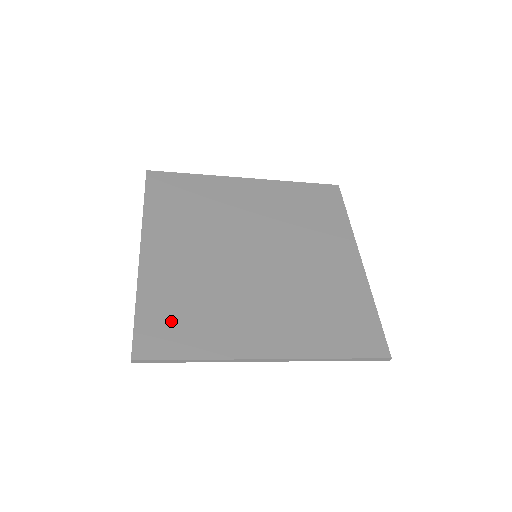
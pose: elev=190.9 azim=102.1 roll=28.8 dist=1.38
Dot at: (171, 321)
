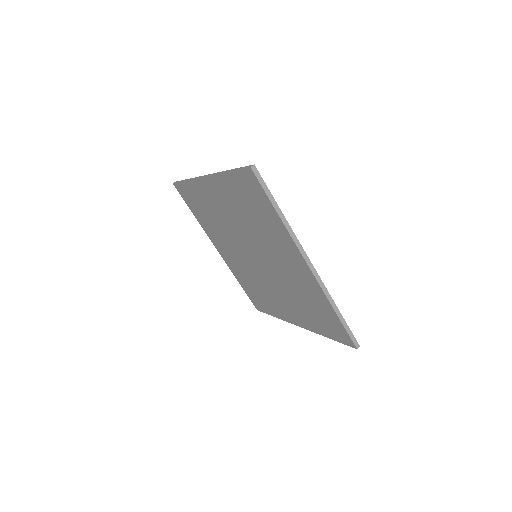
Dot at: occluded
